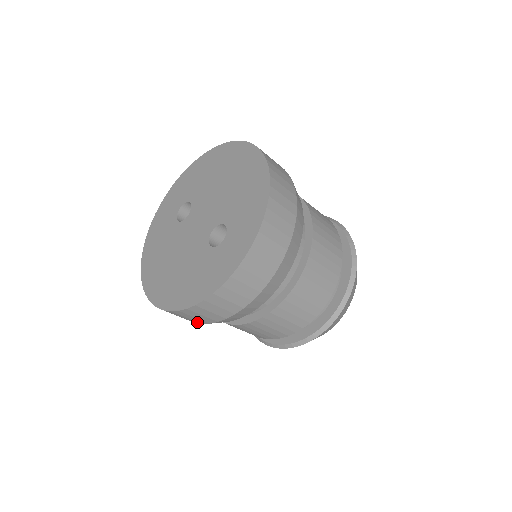
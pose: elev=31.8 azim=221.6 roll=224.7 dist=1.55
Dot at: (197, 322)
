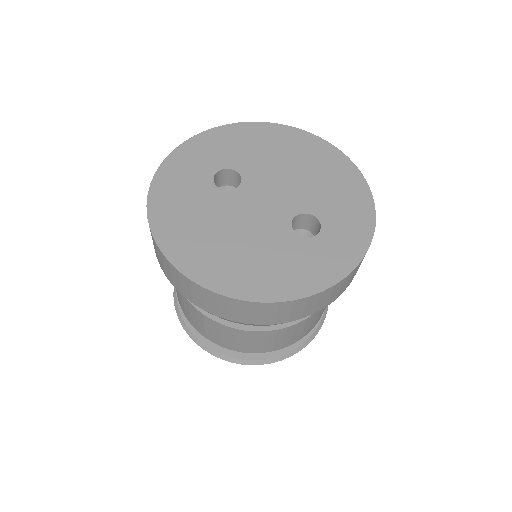
Dot at: (241, 320)
